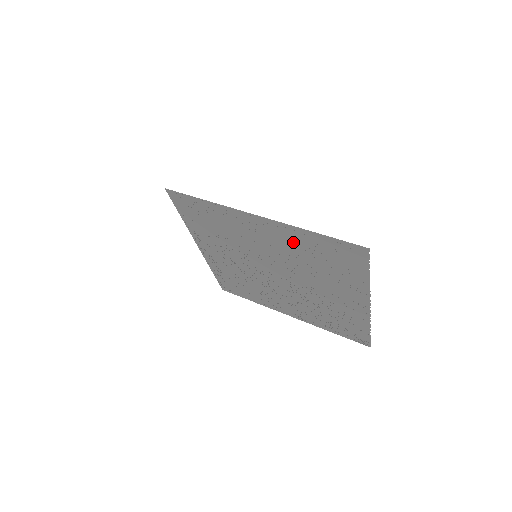
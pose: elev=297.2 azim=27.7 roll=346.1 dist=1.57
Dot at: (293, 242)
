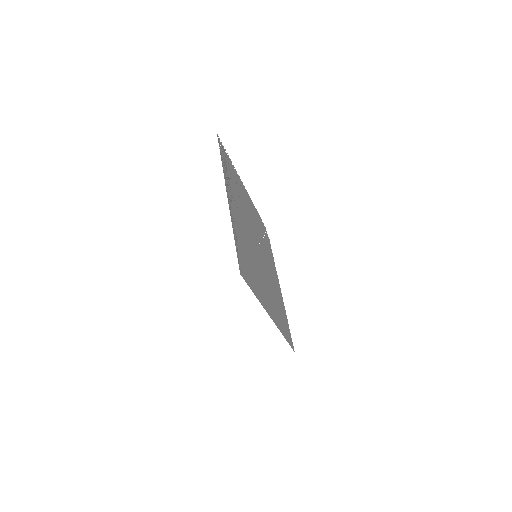
Dot at: (276, 312)
